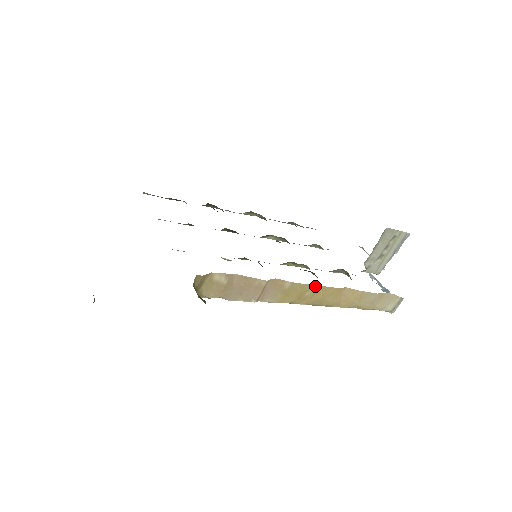
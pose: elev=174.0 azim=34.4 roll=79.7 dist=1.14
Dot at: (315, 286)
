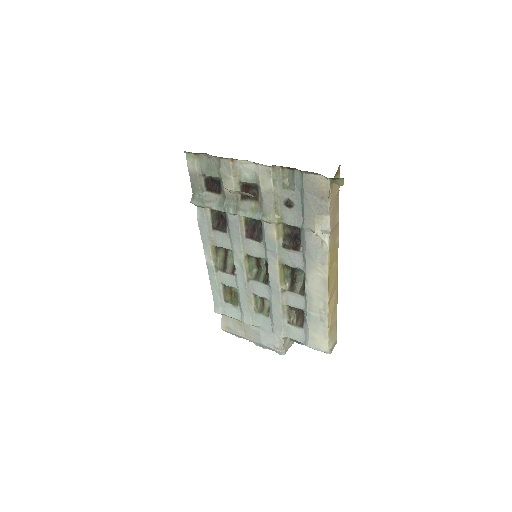
Dot at: (337, 262)
